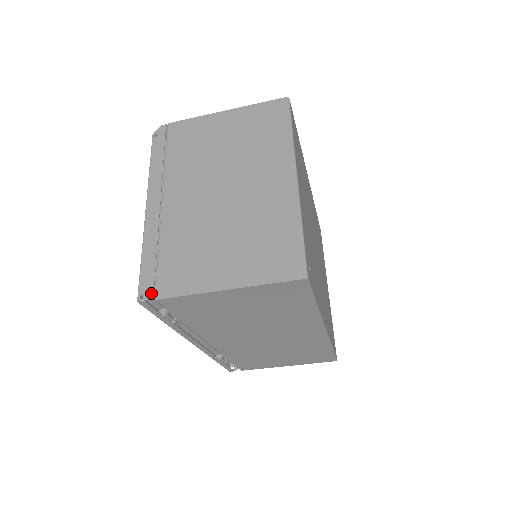
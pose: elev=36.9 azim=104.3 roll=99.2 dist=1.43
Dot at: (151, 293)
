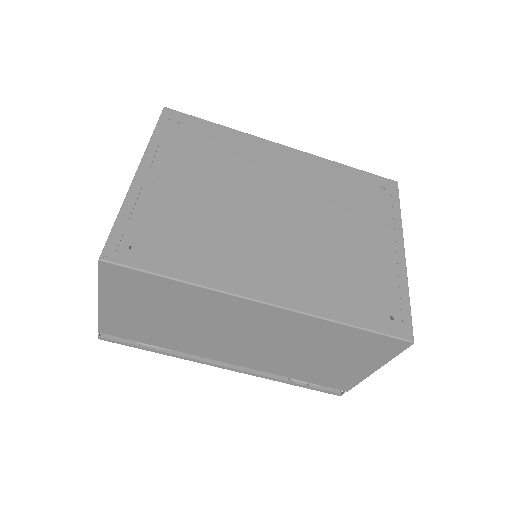
Dot at: occluded
